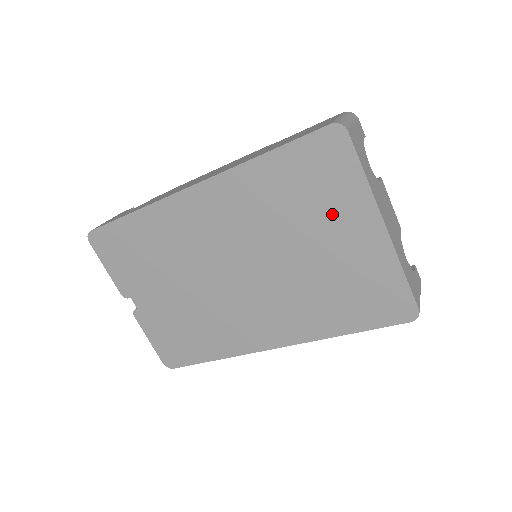
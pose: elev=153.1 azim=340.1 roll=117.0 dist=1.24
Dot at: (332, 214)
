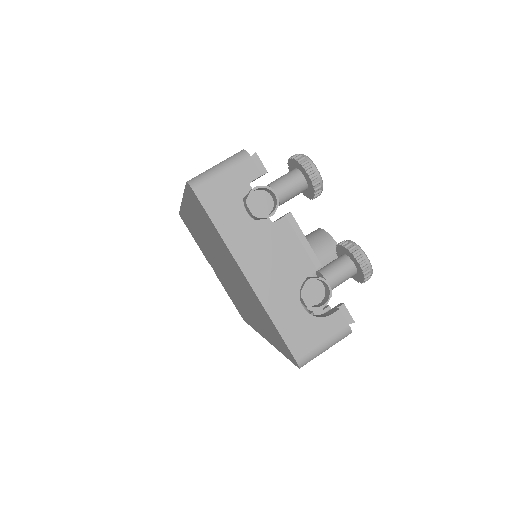
Dot at: (225, 253)
